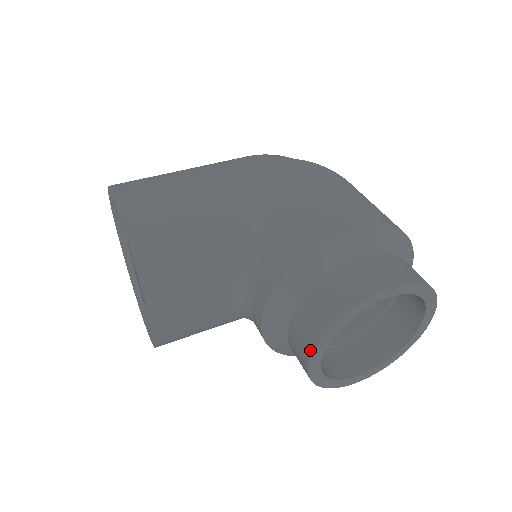
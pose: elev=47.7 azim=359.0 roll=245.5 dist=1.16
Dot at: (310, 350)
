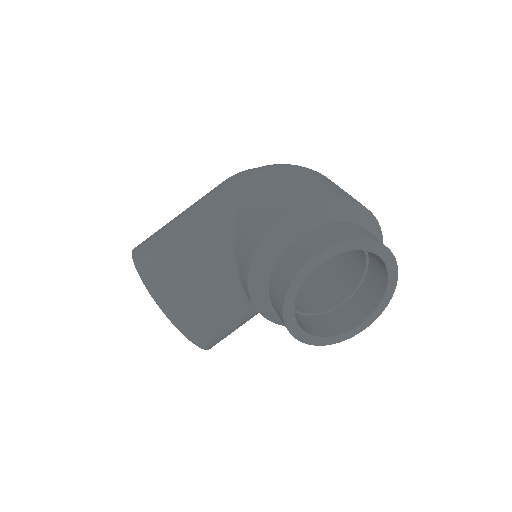
Dot at: (283, 322)
